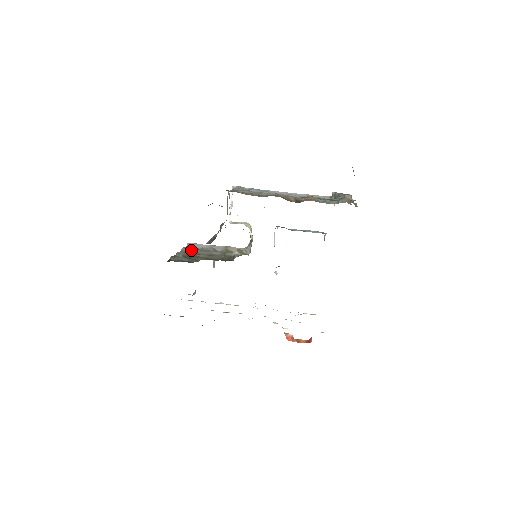
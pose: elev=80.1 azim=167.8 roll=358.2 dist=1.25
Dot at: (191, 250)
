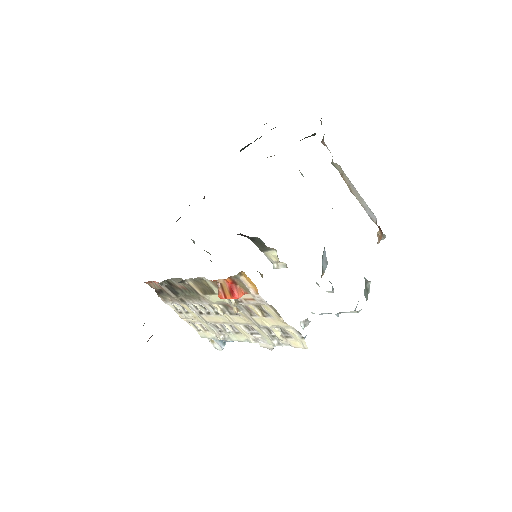
Dot at: occluded
